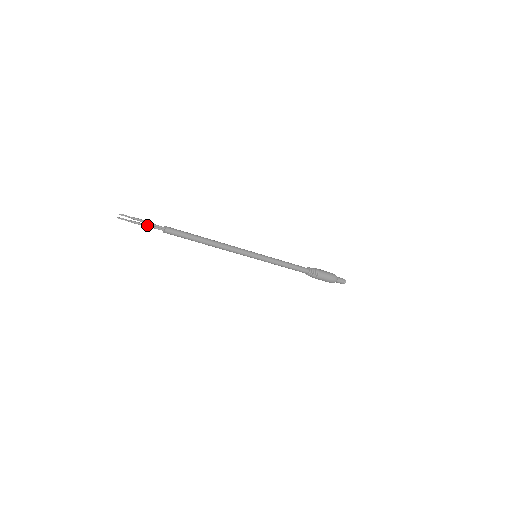
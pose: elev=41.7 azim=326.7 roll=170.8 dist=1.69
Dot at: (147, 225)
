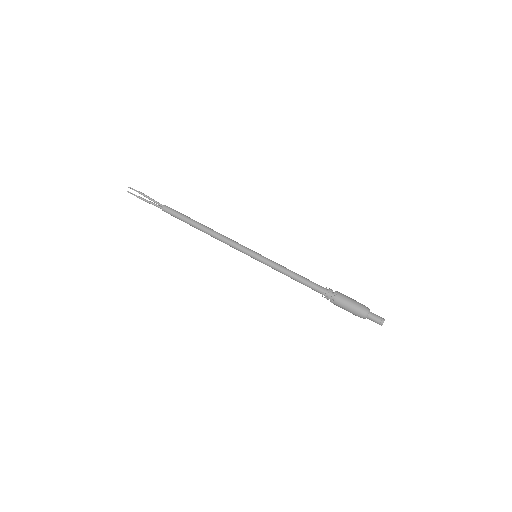
Dot at: (150, 201)
